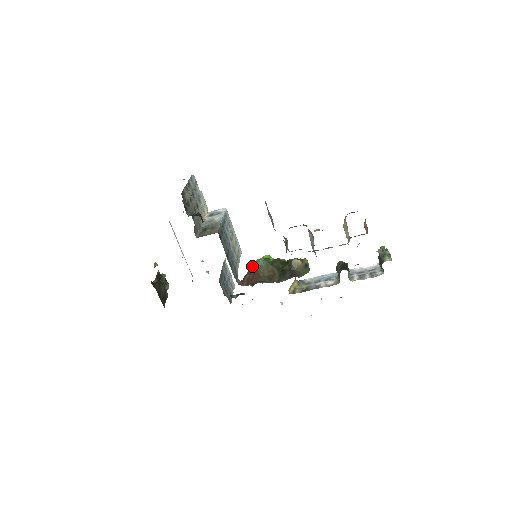
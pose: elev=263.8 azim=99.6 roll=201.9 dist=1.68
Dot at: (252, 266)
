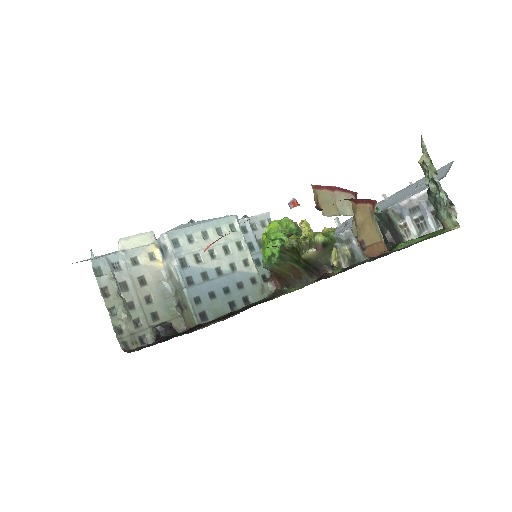
Dot at: occluded
